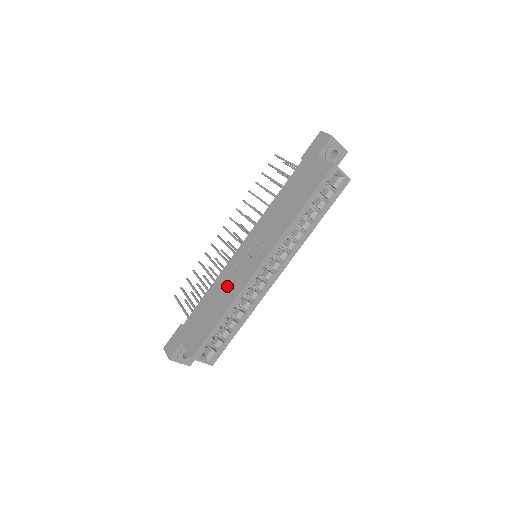
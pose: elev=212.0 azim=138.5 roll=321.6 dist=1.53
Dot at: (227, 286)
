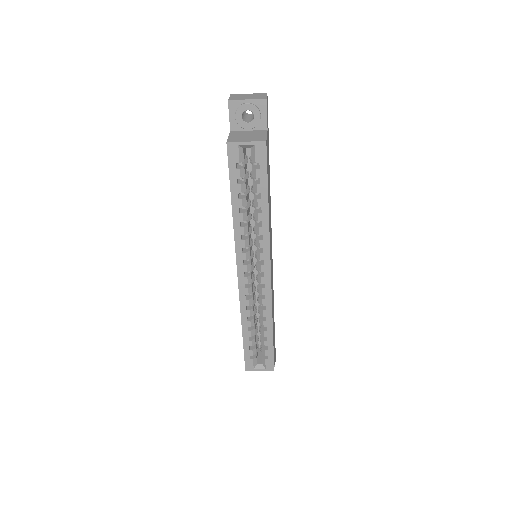
Dot at: occluded
